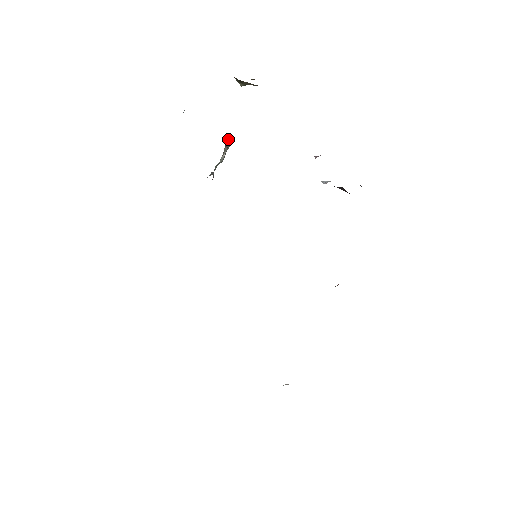
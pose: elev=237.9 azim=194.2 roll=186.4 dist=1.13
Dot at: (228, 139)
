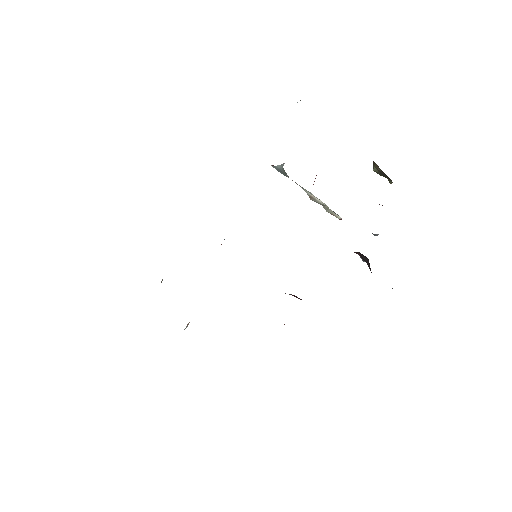
Dot at: (339, 216)
